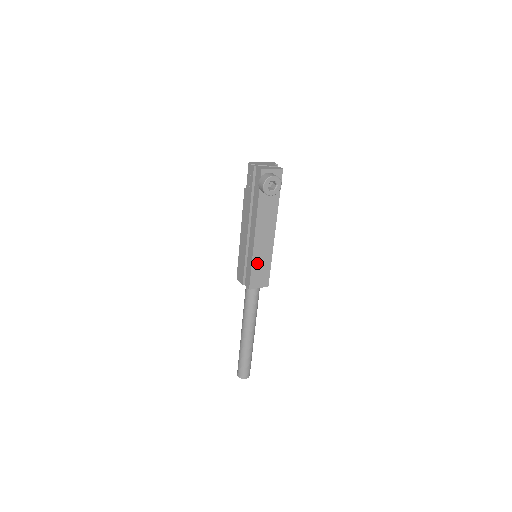
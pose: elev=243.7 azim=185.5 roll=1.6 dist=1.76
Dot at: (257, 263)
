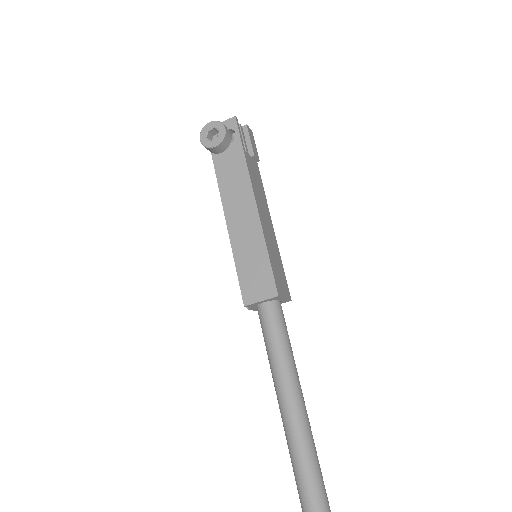
Dot at: (243, 257)
